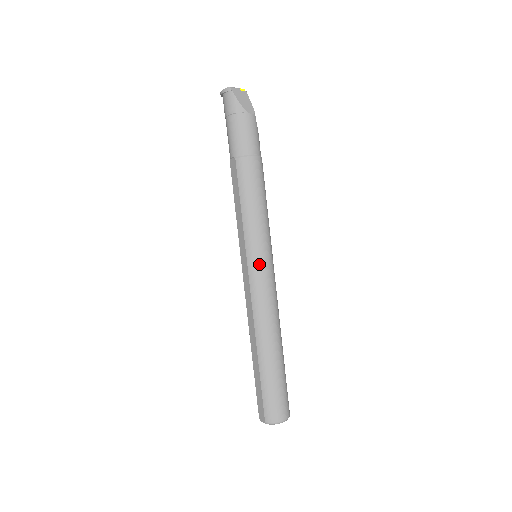
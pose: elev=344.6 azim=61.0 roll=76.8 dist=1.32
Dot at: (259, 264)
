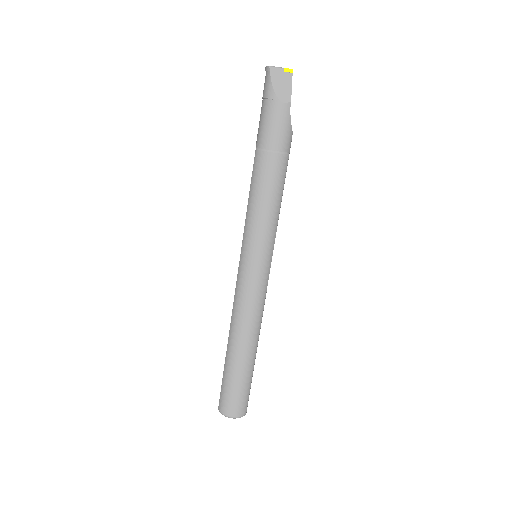
Dot at: (247, 267)
